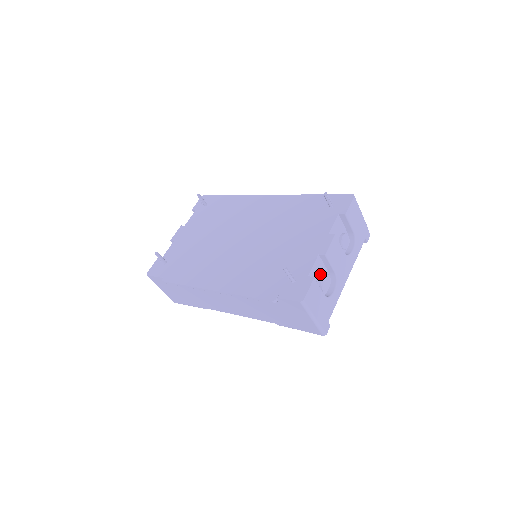
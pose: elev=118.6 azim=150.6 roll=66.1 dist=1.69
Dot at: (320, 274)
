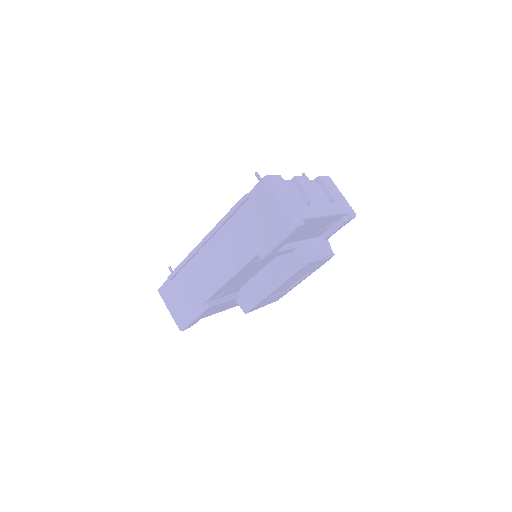
Dot at: occluded
